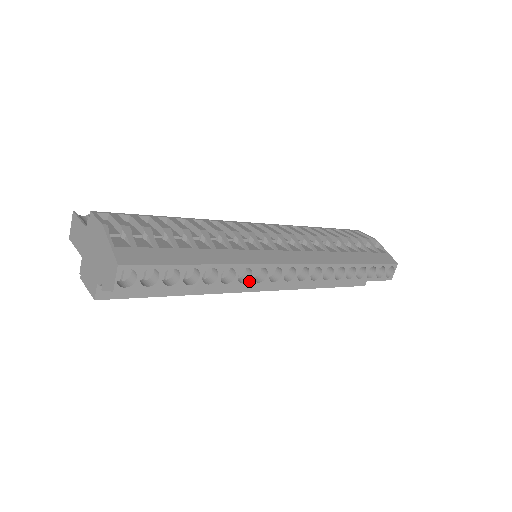
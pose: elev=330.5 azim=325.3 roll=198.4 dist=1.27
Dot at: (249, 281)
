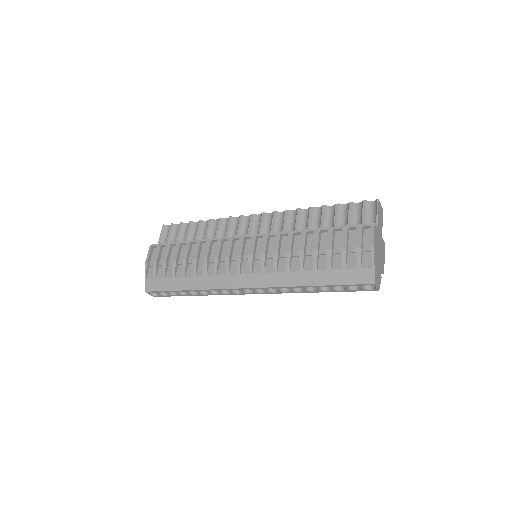
Dot at: (220, 293)
